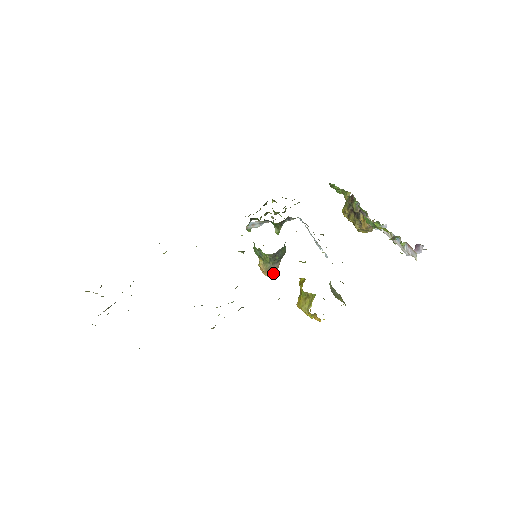
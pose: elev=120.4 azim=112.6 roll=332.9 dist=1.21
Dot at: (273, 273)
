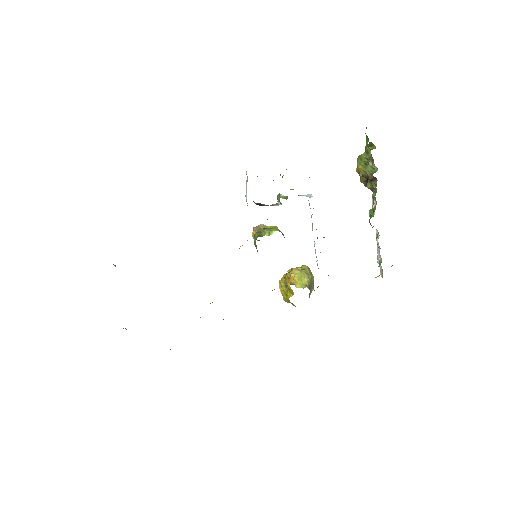
Dot at: occluded
